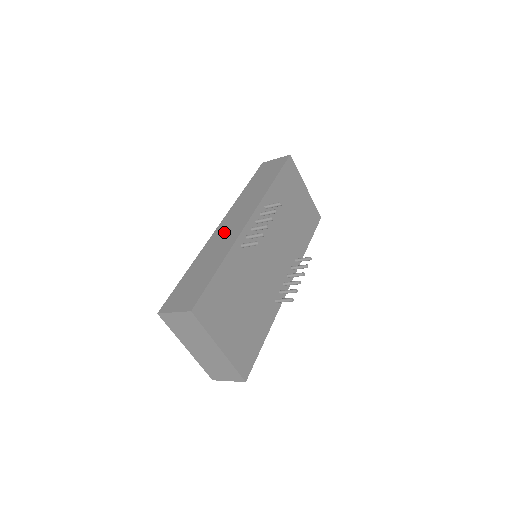
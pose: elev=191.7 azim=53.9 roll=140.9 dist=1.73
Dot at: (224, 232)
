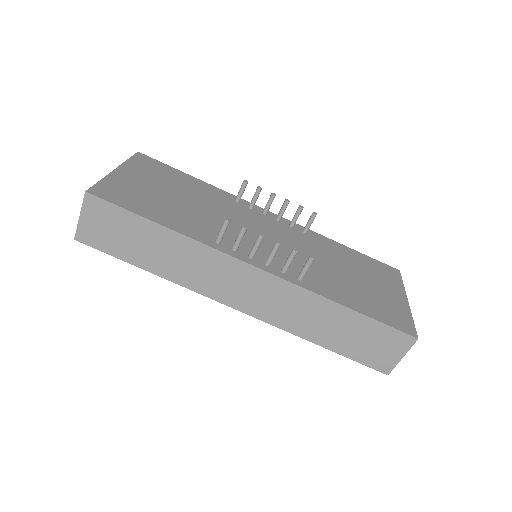
Dot at: occluded
